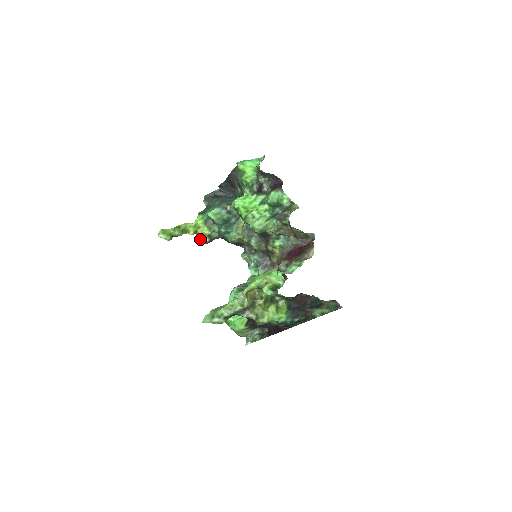
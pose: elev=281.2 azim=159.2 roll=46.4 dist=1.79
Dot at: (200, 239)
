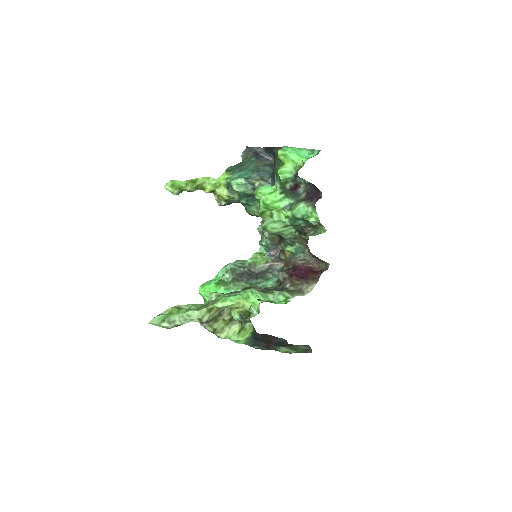
Dot at: (216, 199)
